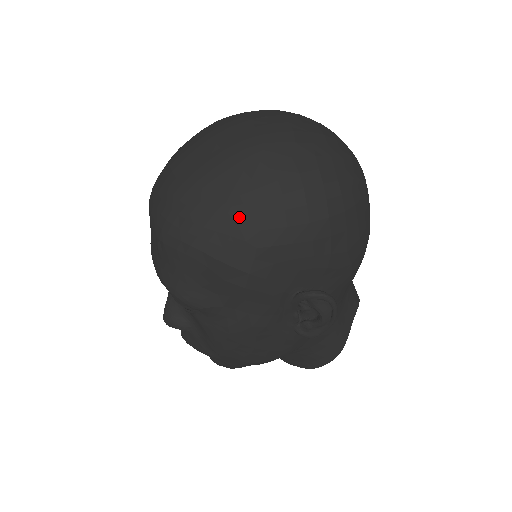
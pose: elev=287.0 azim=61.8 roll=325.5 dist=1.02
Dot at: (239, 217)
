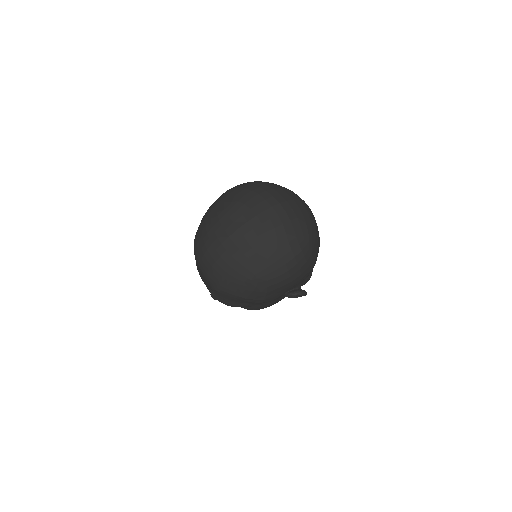
Dot at: (256, 284)
